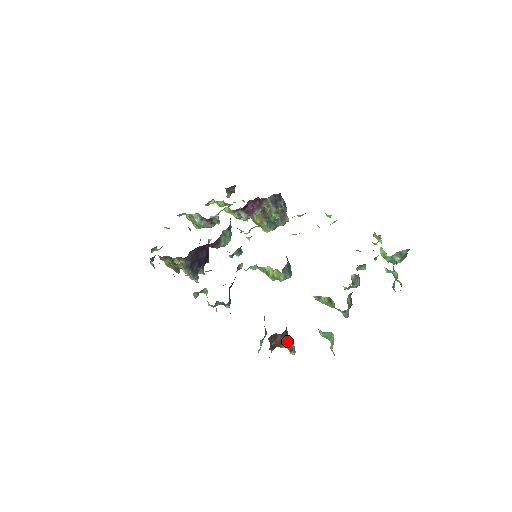
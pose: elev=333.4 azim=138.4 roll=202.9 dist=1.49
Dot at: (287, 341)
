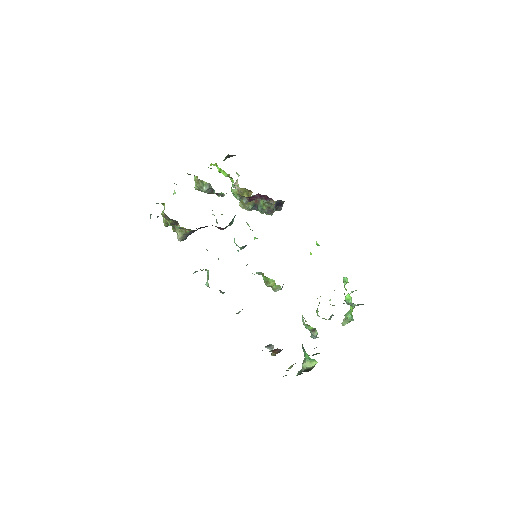
Dot at: (279, 352)
